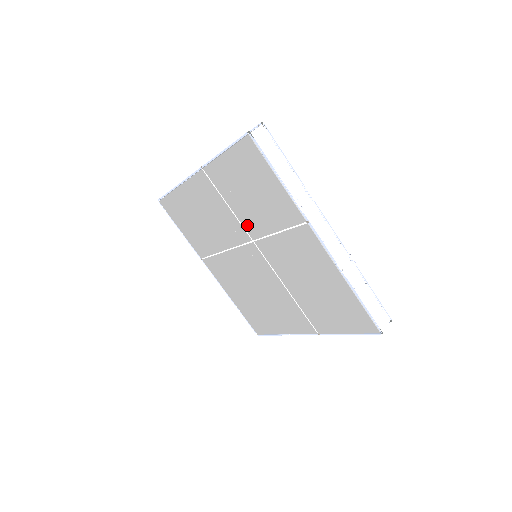
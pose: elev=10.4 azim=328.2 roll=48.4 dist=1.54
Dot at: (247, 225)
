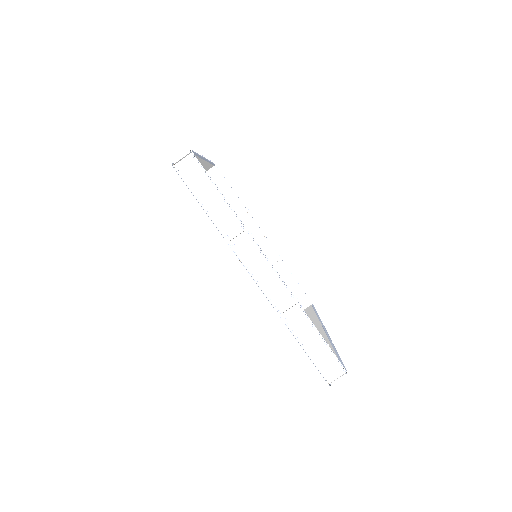
Dot at: occluded
